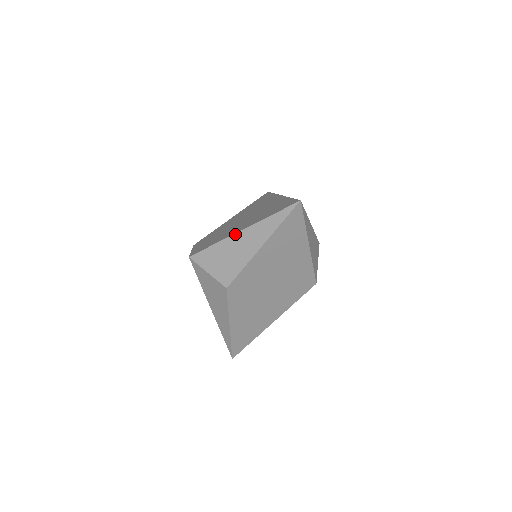
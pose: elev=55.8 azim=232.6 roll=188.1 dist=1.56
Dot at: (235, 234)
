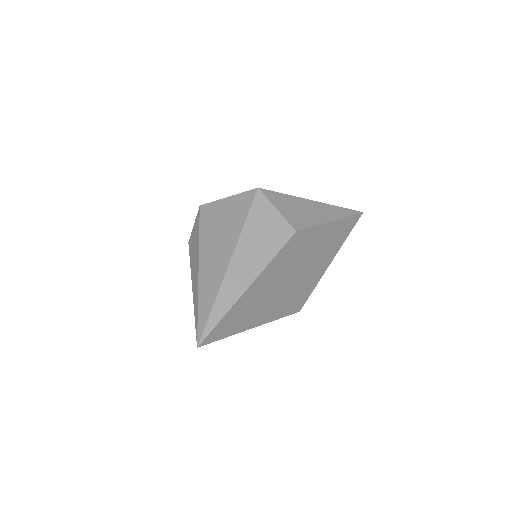
Dot at: (310, 200)
